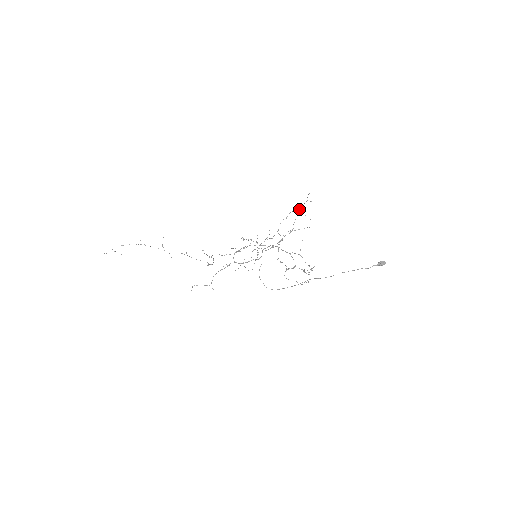
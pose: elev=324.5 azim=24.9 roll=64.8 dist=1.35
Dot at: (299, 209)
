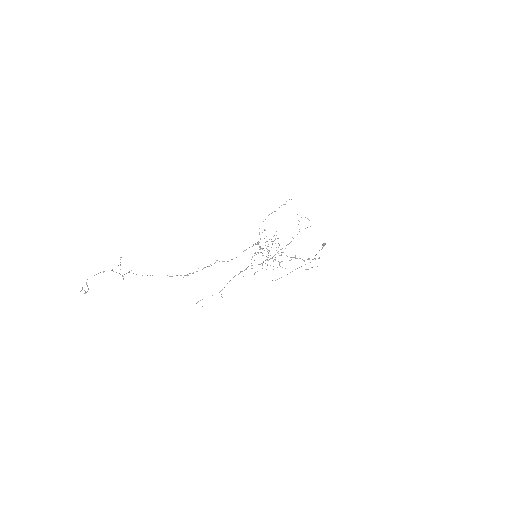
Dot at: occluded
